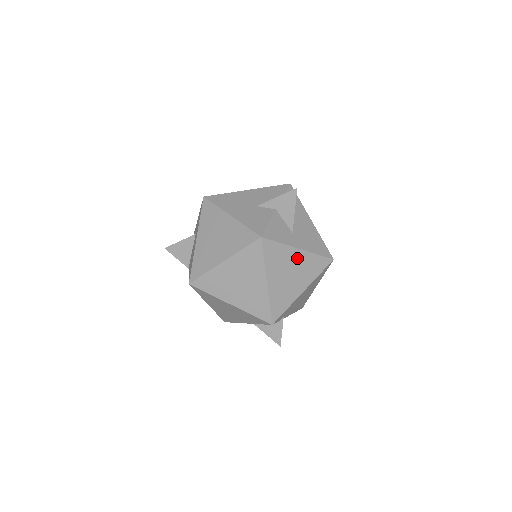
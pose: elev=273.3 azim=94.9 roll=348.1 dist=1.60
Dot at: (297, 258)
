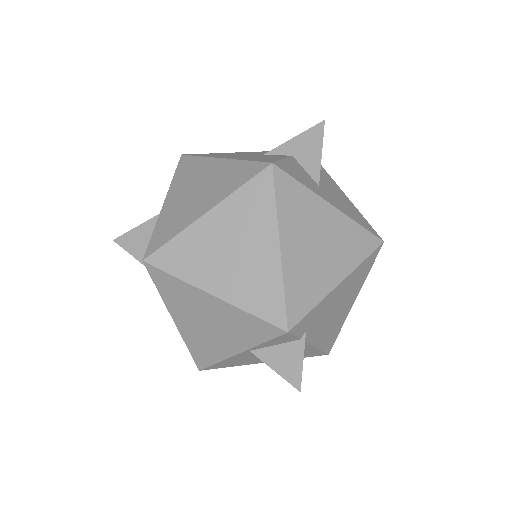
Dot at: (329, 220)
